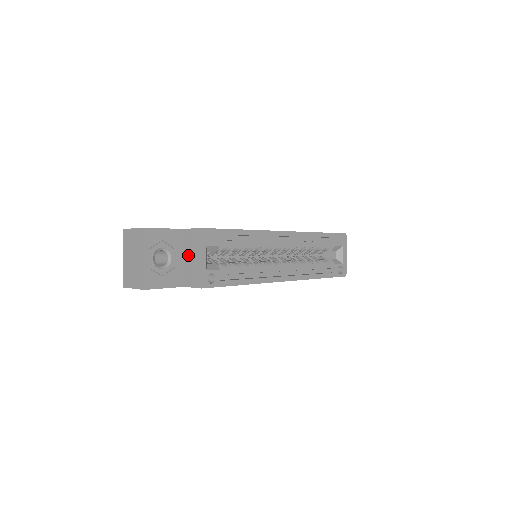
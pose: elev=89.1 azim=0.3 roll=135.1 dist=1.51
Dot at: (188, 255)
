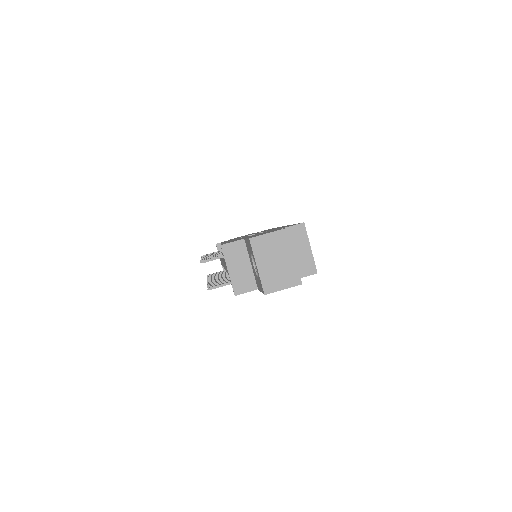
Dot at: (293, 250)
